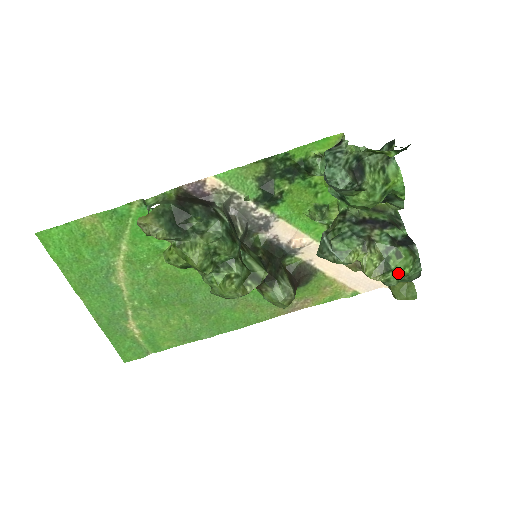
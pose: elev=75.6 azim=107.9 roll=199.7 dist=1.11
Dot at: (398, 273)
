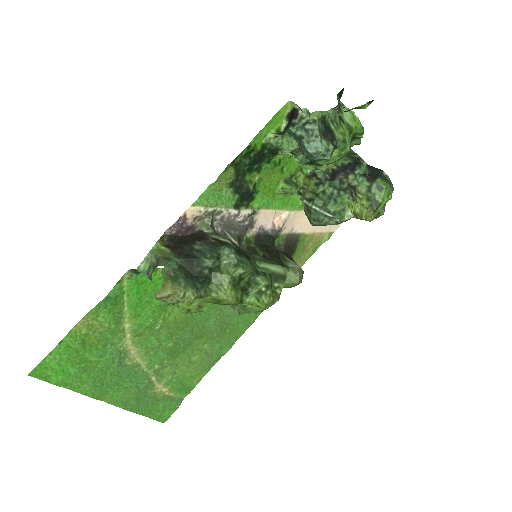
Dot at: (384, 203)
